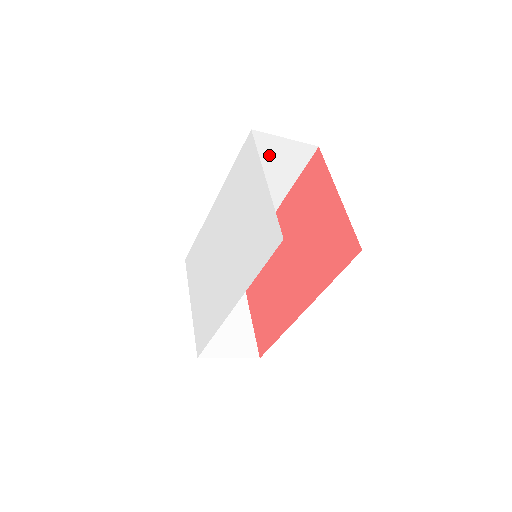
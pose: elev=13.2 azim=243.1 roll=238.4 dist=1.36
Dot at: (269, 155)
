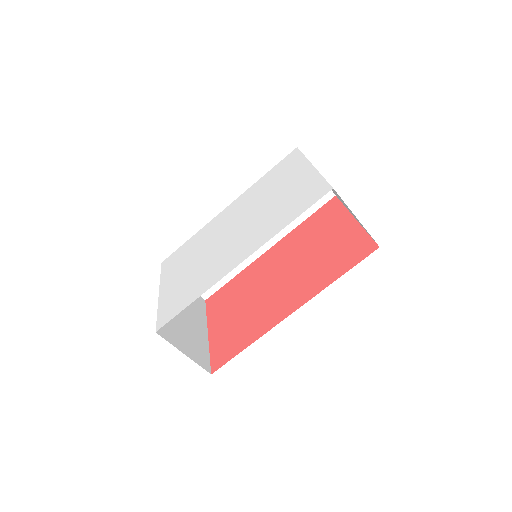
Dot at: occluded
